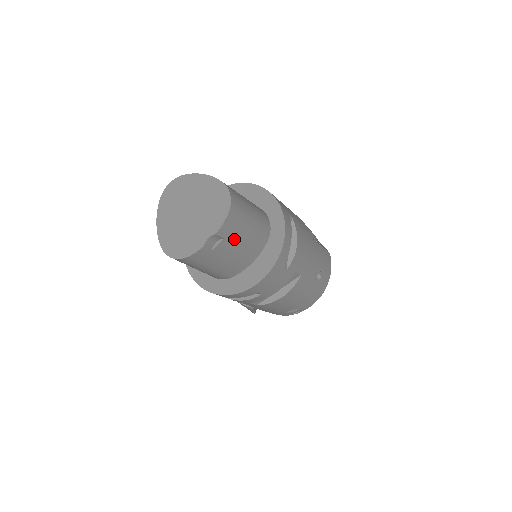
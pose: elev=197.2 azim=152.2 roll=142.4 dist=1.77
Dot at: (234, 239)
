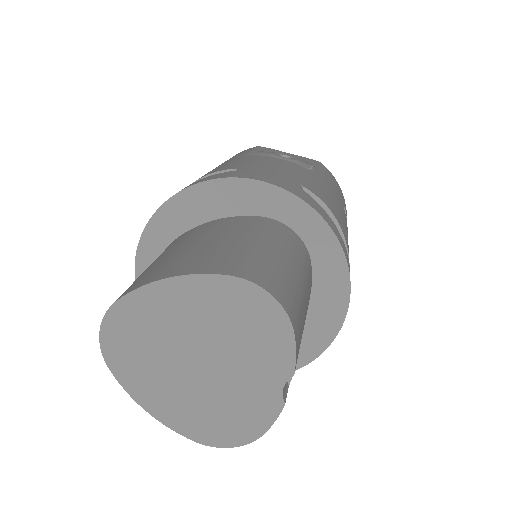
Dot at: (301, 332)
